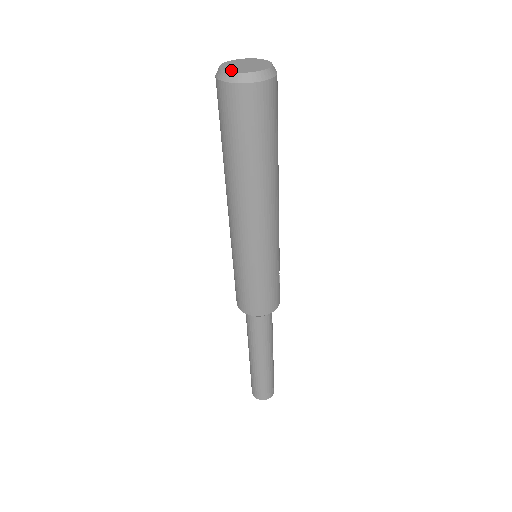
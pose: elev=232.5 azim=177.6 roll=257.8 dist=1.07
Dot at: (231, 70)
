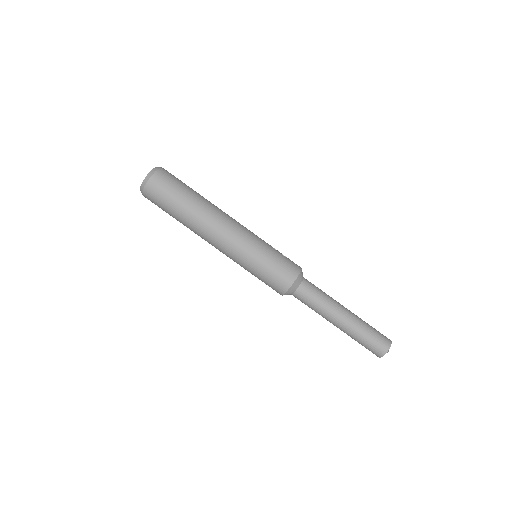
Dot at: (142, 184)
